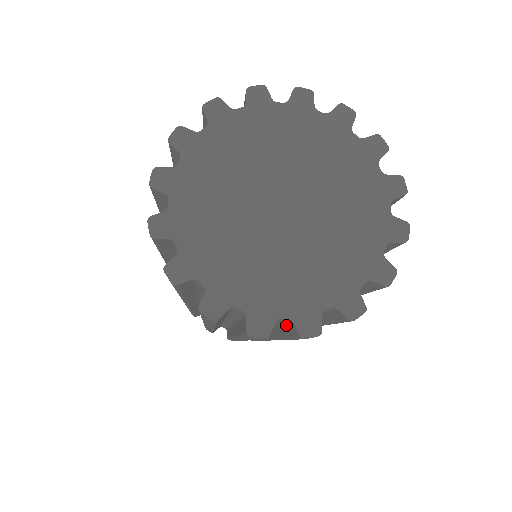
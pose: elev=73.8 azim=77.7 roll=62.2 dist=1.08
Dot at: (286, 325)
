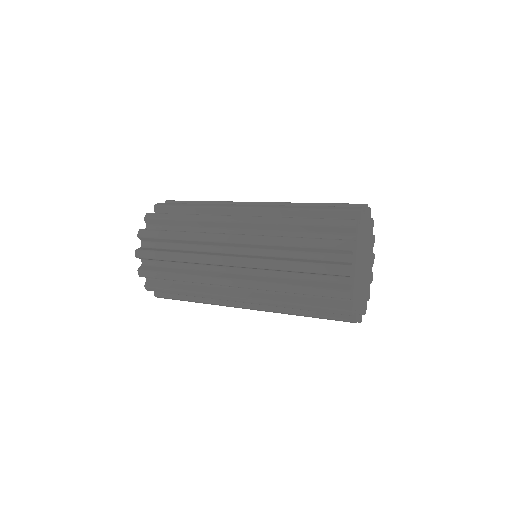
Dot at: occluded
